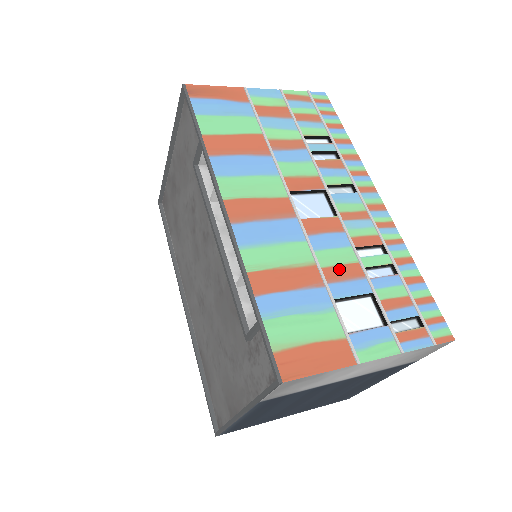
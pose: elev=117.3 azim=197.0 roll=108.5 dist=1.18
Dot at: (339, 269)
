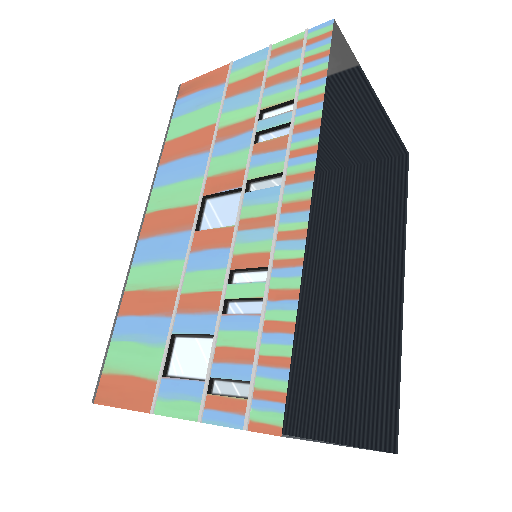
Dot at: (198, 297)
